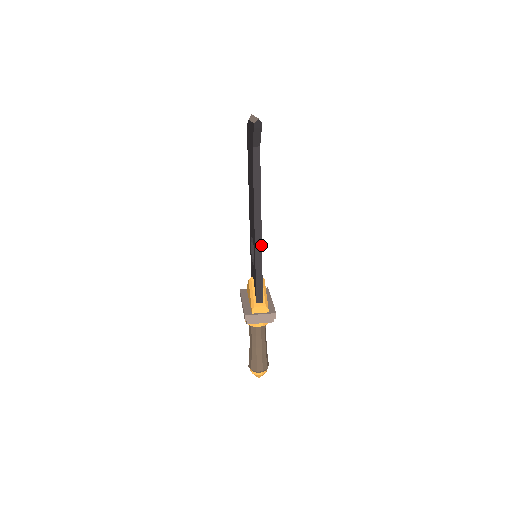
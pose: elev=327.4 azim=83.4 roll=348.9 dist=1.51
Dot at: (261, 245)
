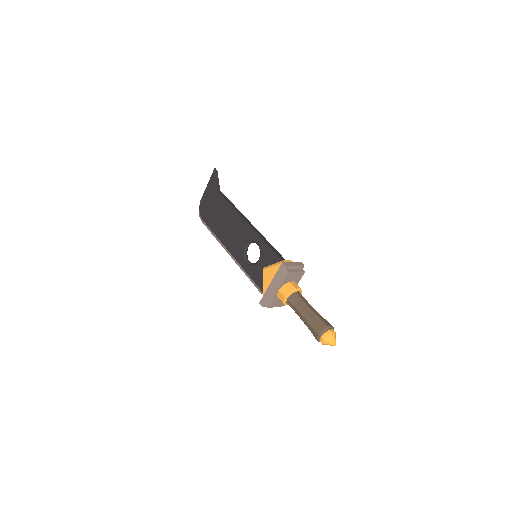
Dot at: (257, 230)
